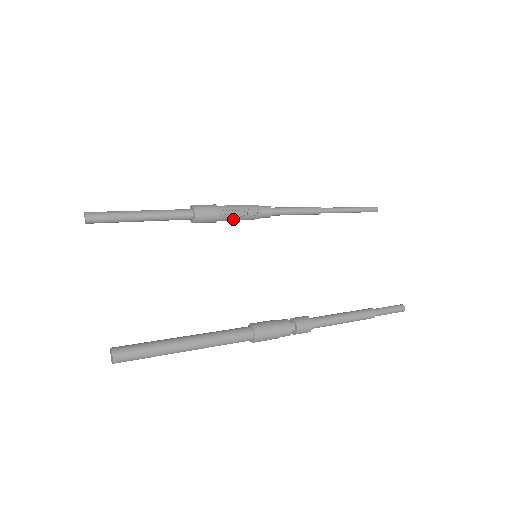
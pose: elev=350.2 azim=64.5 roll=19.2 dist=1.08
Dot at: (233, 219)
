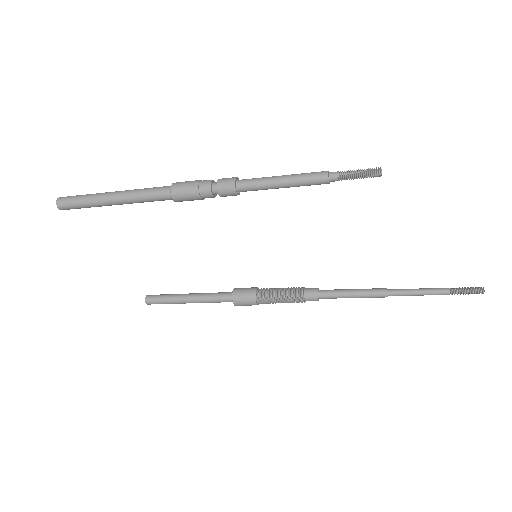
Dot at: (274, 297)
